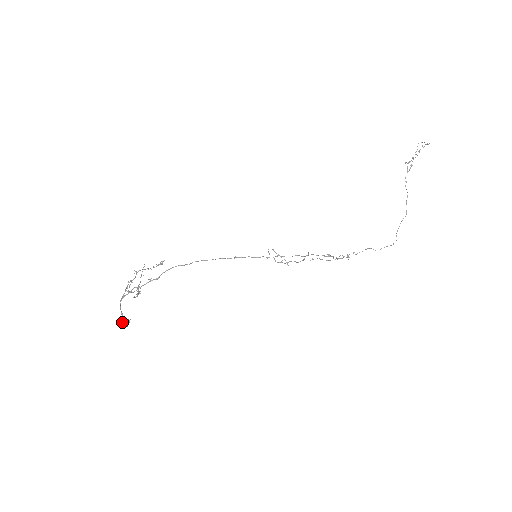
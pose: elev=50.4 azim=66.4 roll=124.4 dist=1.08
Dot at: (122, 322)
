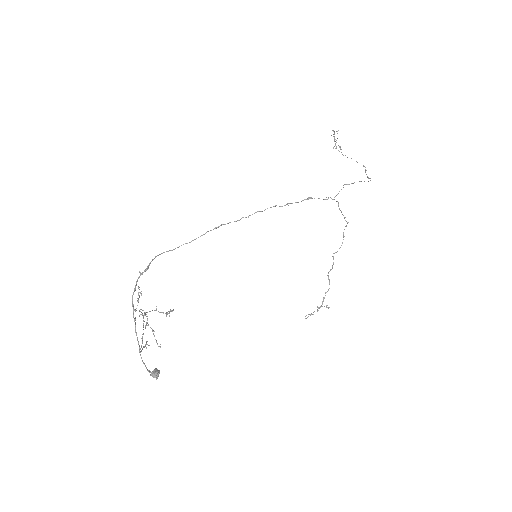
Dot at: occluded
